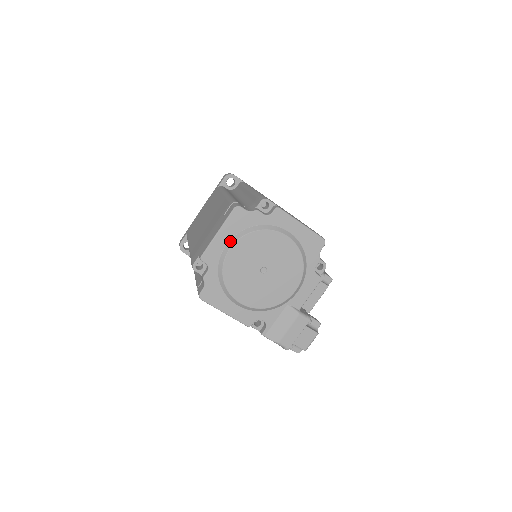
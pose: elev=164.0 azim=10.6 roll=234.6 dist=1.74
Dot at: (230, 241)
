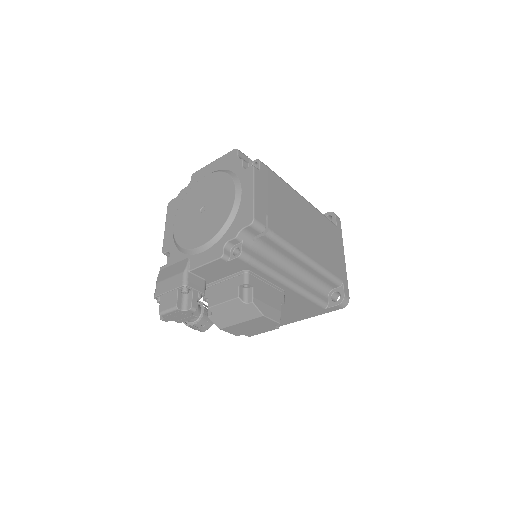
Dot at: (212, 172)
